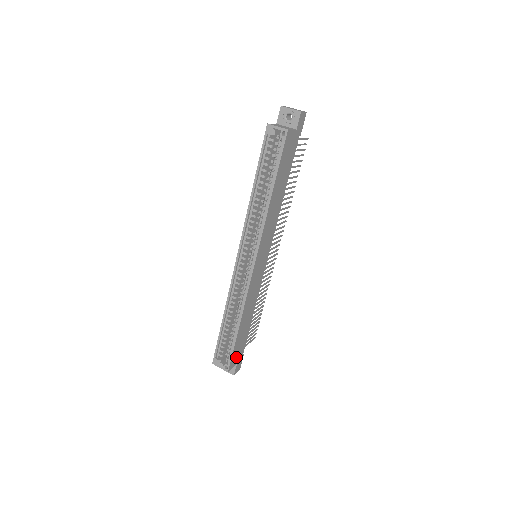
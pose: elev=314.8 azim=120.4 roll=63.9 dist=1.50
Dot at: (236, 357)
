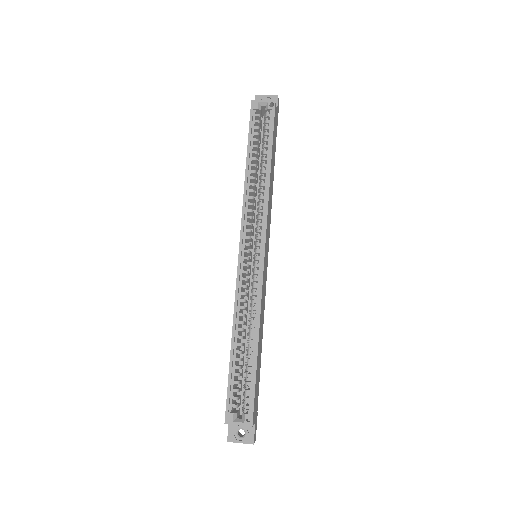
Dot at: (255, 406)
